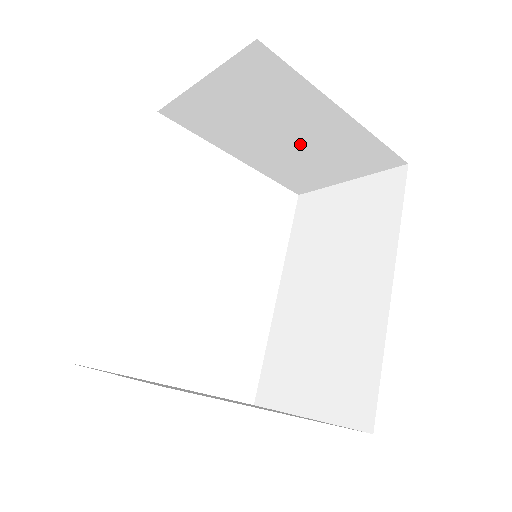
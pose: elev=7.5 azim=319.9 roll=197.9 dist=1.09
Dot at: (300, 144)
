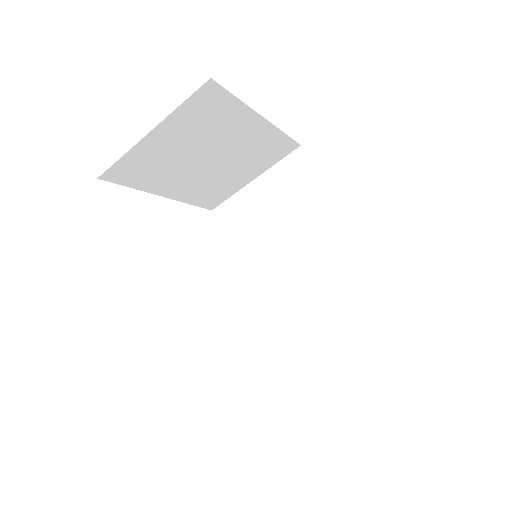
Dot at: (224, 160)
